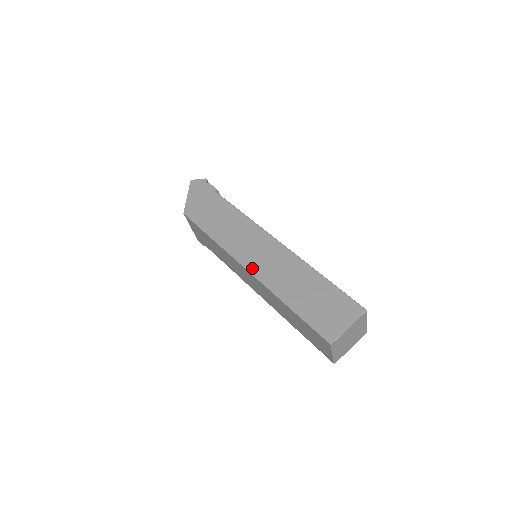
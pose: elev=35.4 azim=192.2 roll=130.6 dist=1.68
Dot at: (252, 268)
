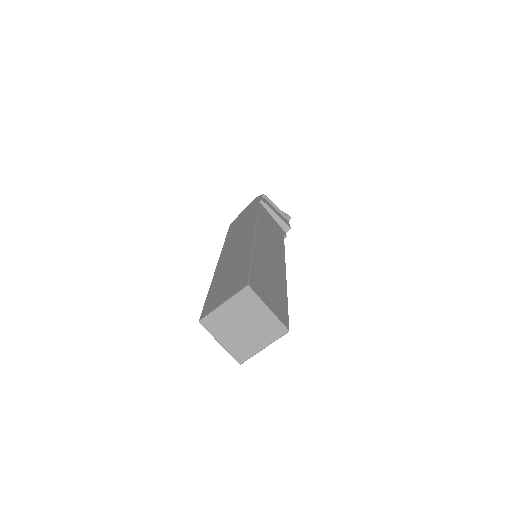
Dot at: (221, 259)
